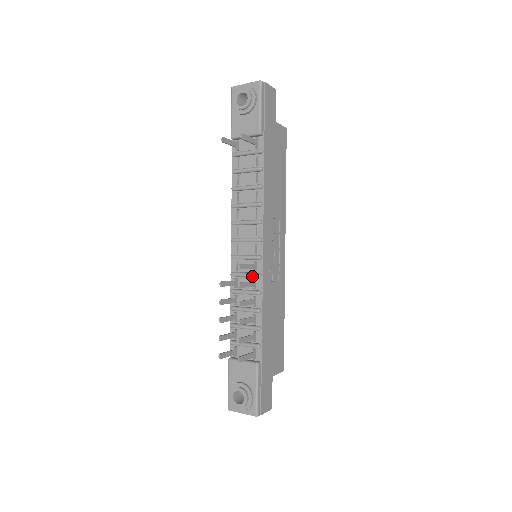
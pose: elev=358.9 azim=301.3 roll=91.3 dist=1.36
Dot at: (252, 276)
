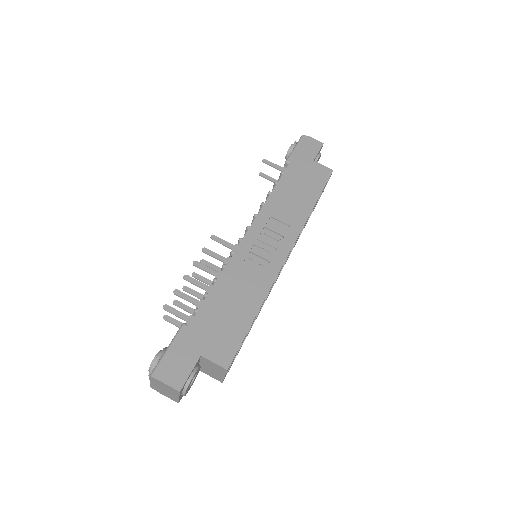
Dot at: (230, 257)
